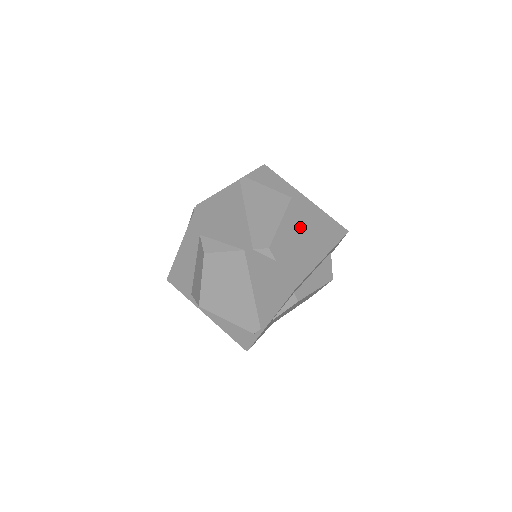
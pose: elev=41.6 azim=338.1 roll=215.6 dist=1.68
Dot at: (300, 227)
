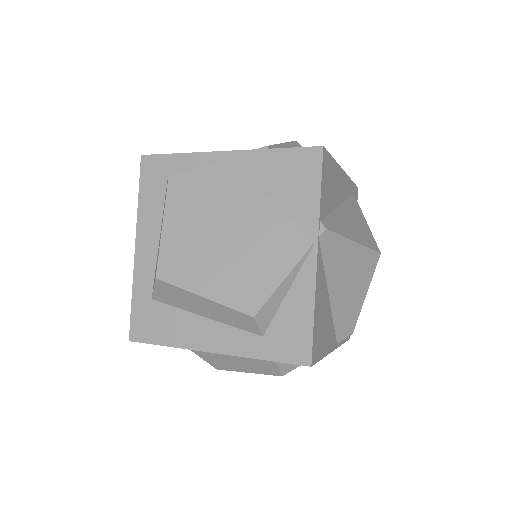
Dot at: occluded
